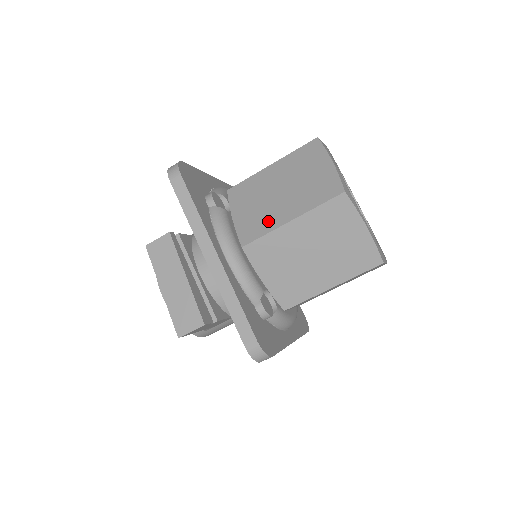
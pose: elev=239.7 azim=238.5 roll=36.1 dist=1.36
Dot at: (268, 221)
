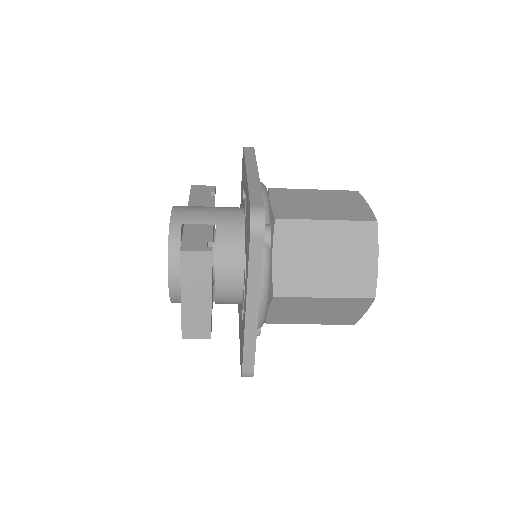
Dot at: (305, 285)
